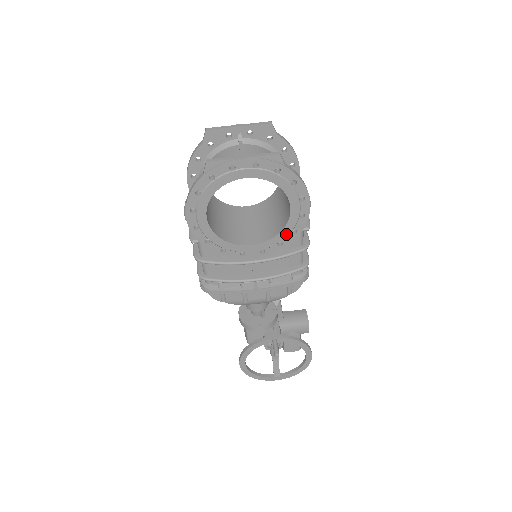
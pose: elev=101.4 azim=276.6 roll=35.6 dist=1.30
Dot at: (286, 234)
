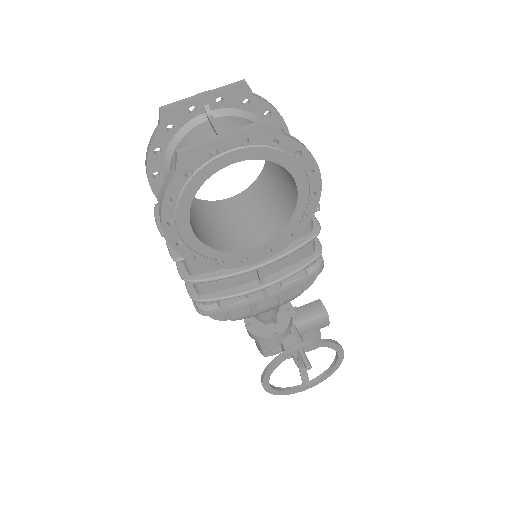
Dot at: (295, 223)
